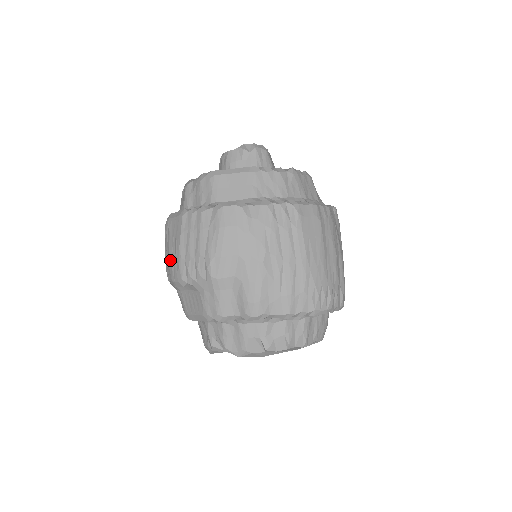
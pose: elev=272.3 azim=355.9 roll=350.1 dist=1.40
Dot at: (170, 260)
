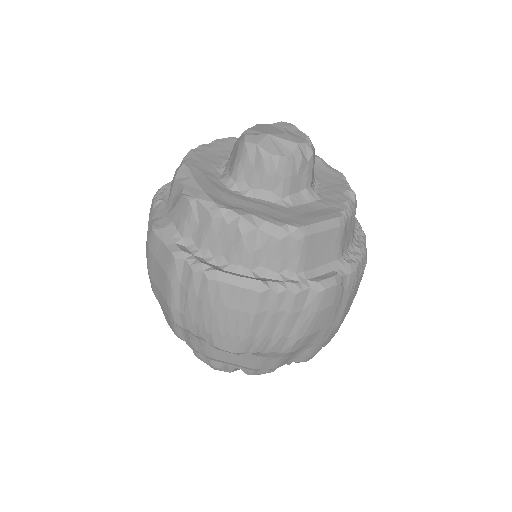
Dot at: (219, 330)
